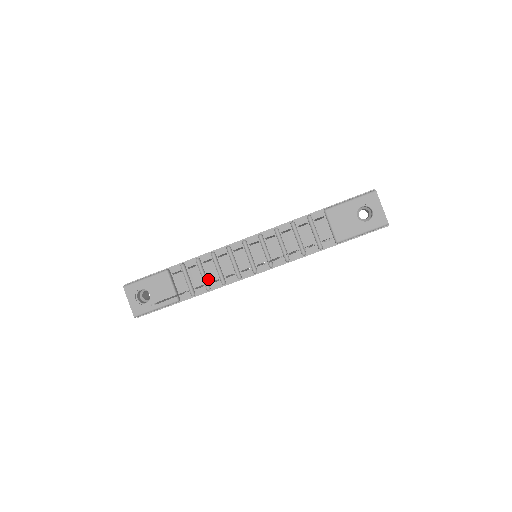
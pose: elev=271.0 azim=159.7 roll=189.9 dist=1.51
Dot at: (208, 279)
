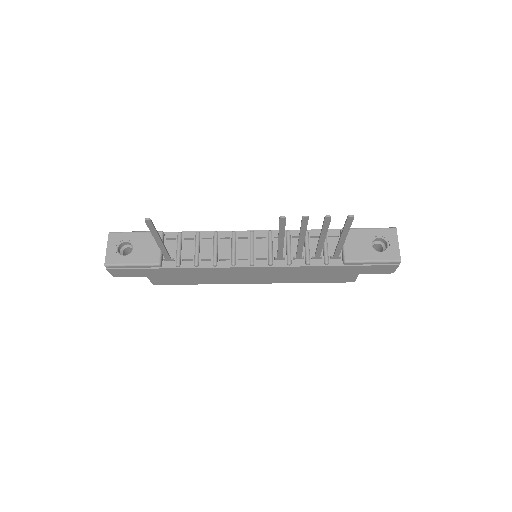
Dot at: (200, 255)
